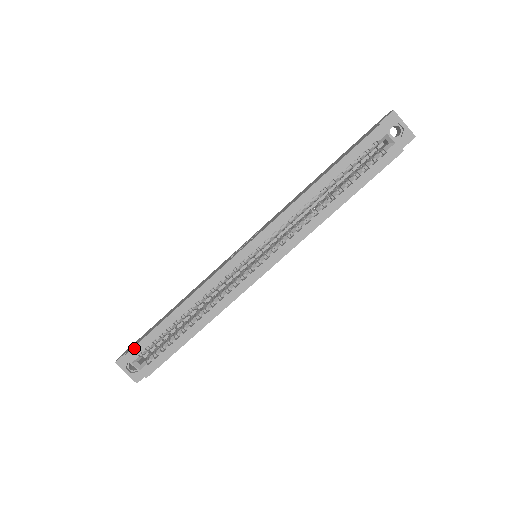
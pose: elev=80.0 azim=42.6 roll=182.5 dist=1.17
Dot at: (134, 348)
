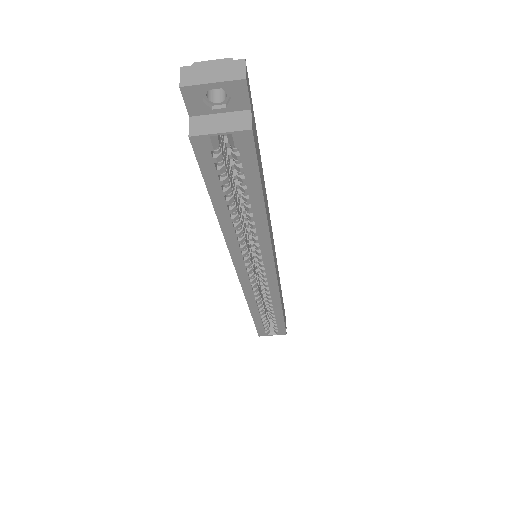
Dot at: (258, 333)
